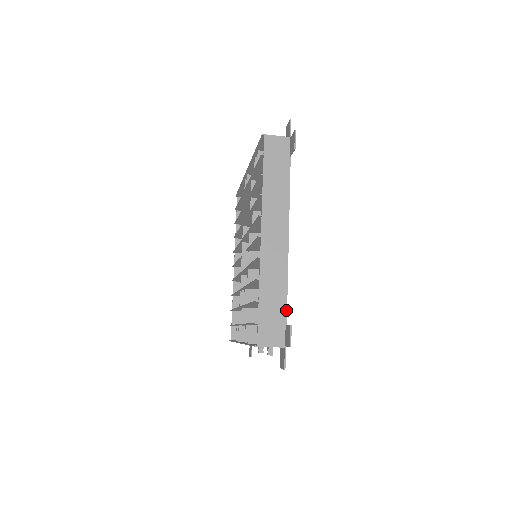
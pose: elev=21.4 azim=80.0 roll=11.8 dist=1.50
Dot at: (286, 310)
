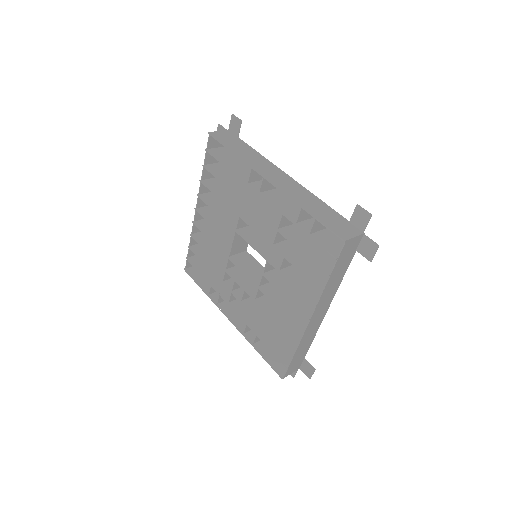
Dot at: occluded
